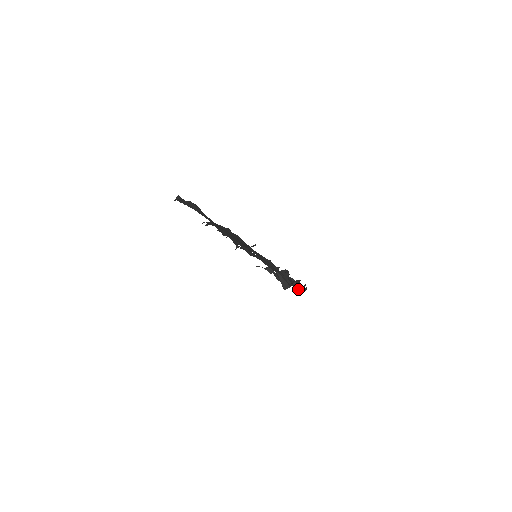
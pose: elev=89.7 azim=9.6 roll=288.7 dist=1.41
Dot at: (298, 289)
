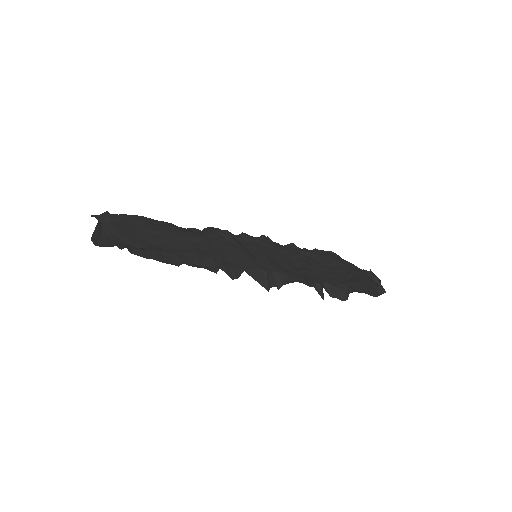
Dot at: (321, 292)
